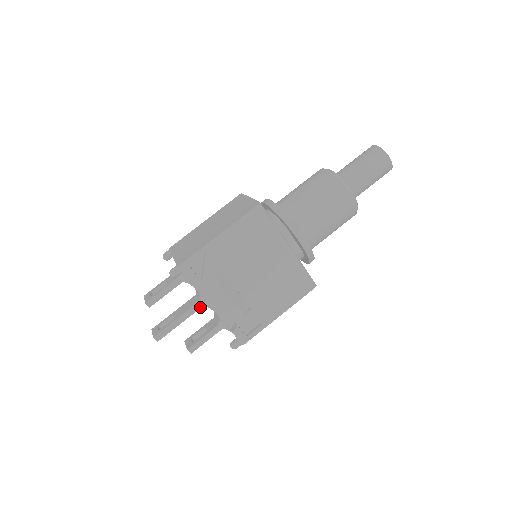
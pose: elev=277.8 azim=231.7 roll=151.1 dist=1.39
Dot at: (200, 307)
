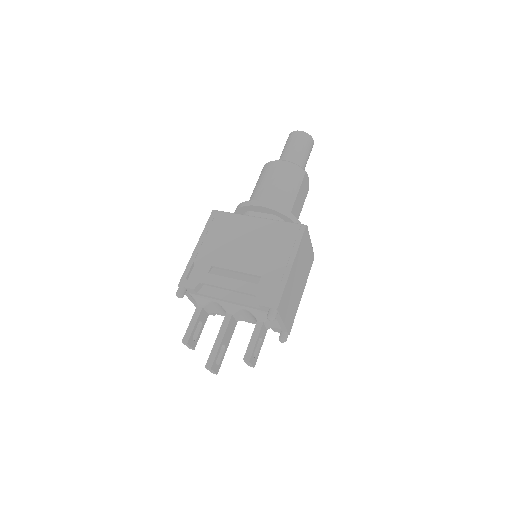
Dot at: (230, 317)
